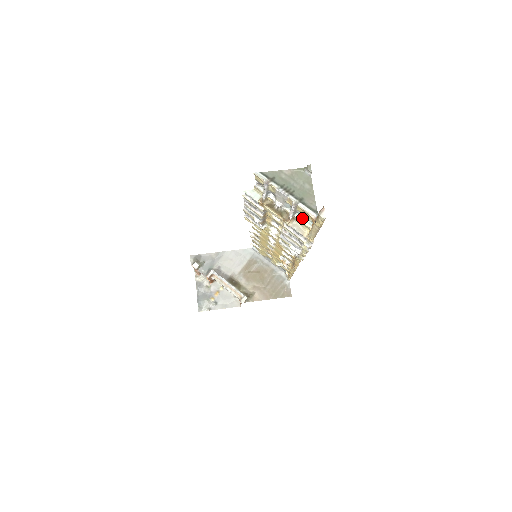
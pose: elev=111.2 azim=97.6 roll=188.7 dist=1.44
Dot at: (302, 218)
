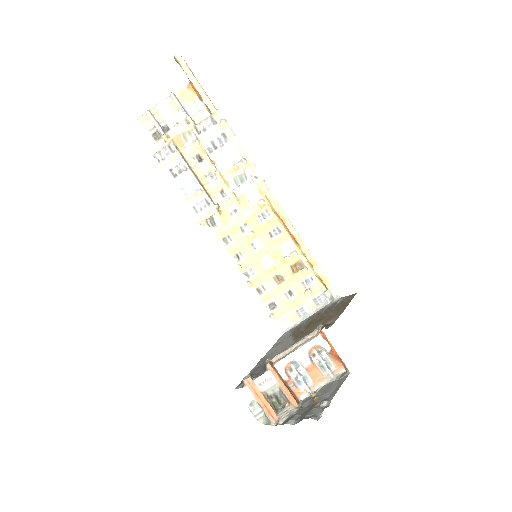
Dot at: (196, 113)
